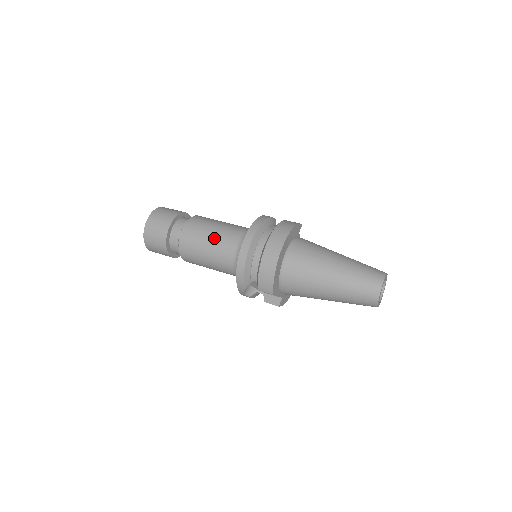
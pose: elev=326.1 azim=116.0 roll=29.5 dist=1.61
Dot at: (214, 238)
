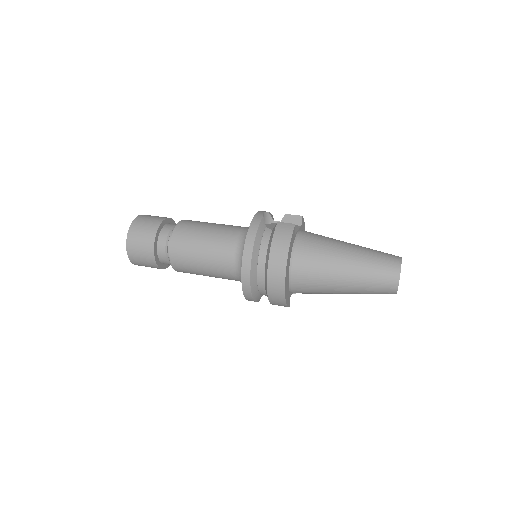
Dot at: (207, 264)
